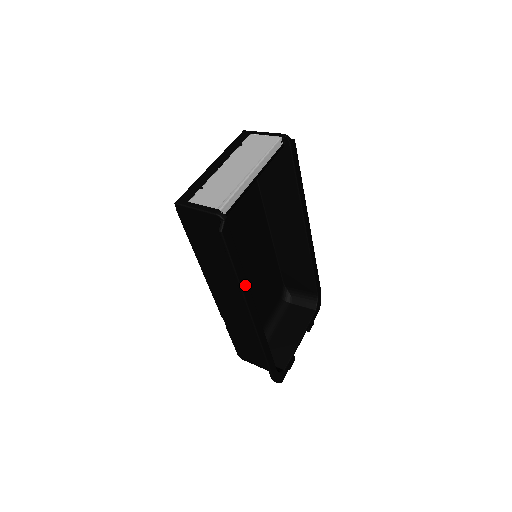
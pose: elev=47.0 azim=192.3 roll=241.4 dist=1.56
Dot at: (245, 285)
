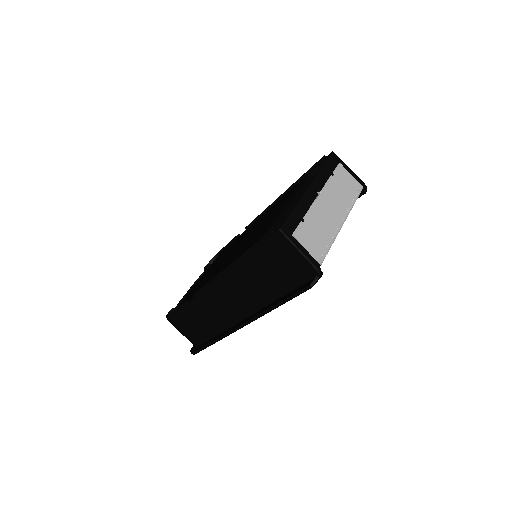
Dot at: occluded
